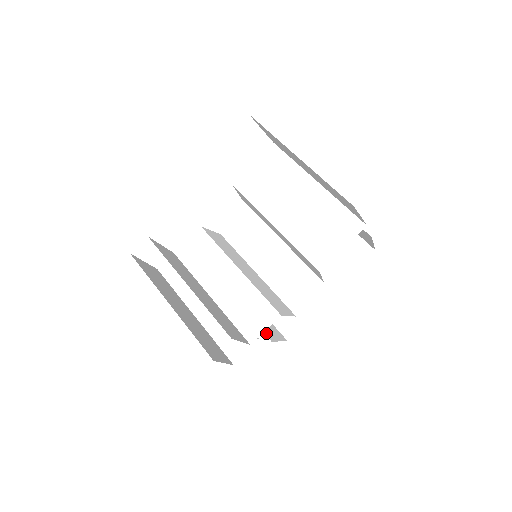
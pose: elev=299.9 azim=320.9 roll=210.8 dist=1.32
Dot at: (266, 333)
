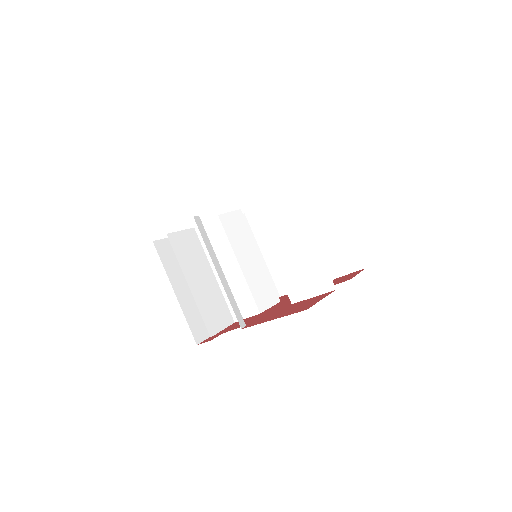
Dot at: occluded
